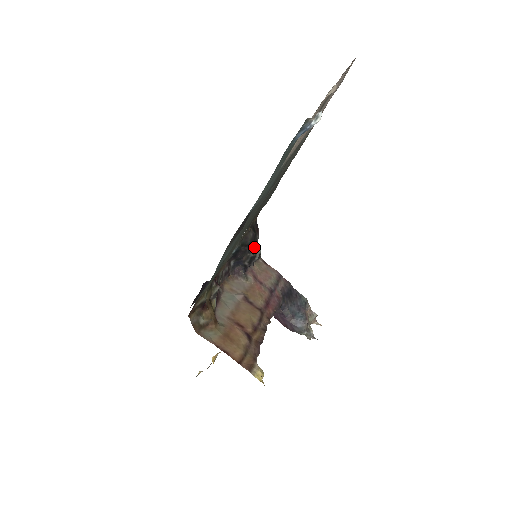
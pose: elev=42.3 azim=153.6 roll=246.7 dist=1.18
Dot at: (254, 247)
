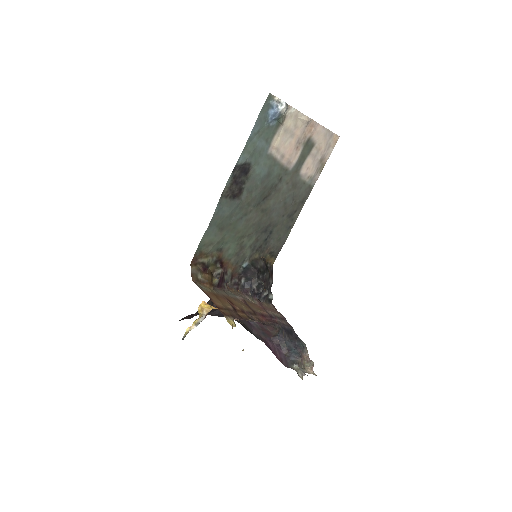
Dot at: (264, 279)
